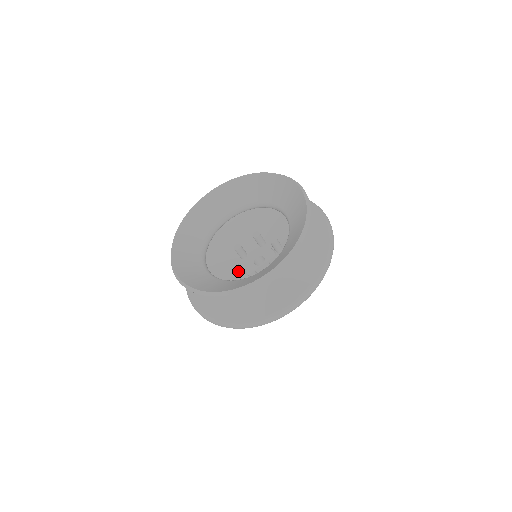
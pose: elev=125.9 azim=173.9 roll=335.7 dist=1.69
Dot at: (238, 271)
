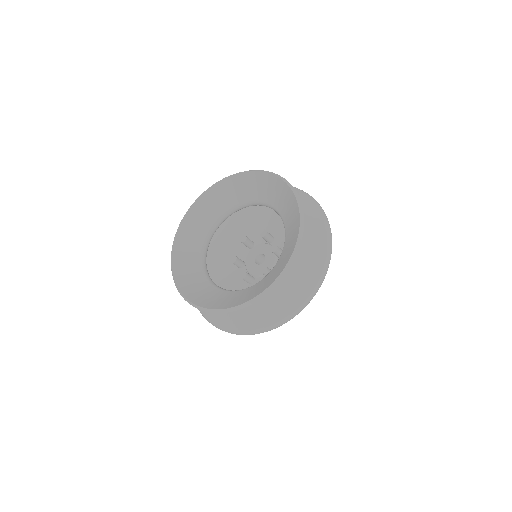
Dot at: (249, 278)
